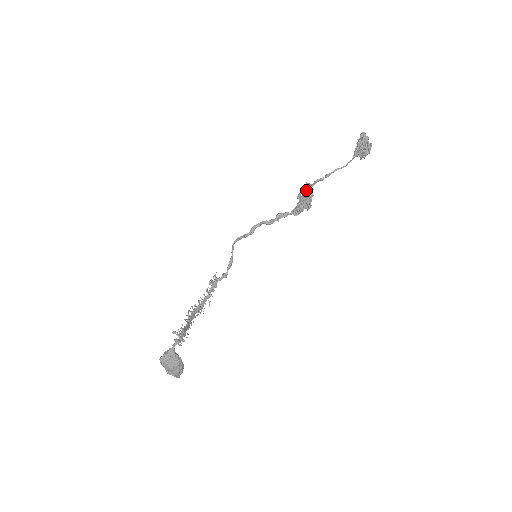
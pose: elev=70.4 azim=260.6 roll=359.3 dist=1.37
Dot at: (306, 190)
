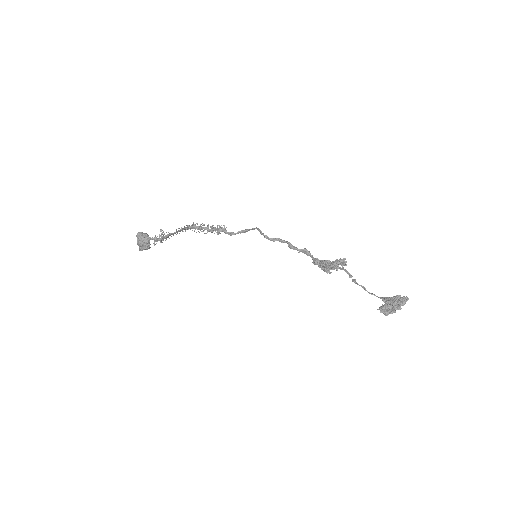
Dot at: (337, 263)
